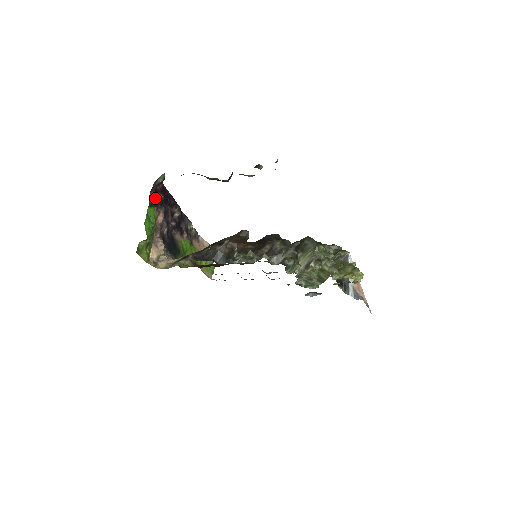
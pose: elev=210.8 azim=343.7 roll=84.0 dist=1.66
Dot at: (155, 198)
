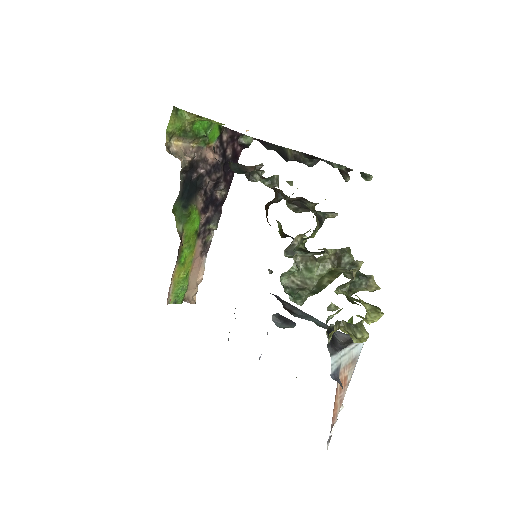
Dot at: (227, 140)
